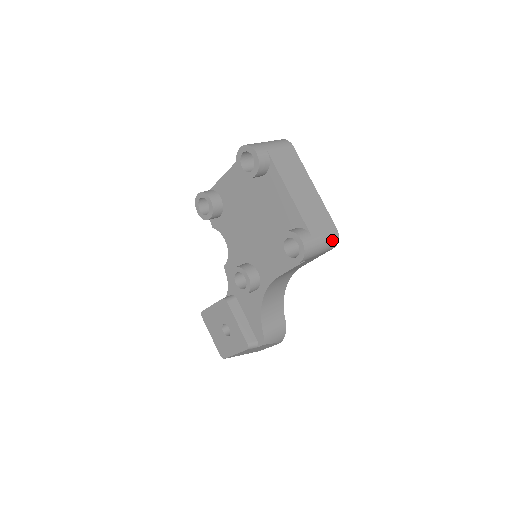
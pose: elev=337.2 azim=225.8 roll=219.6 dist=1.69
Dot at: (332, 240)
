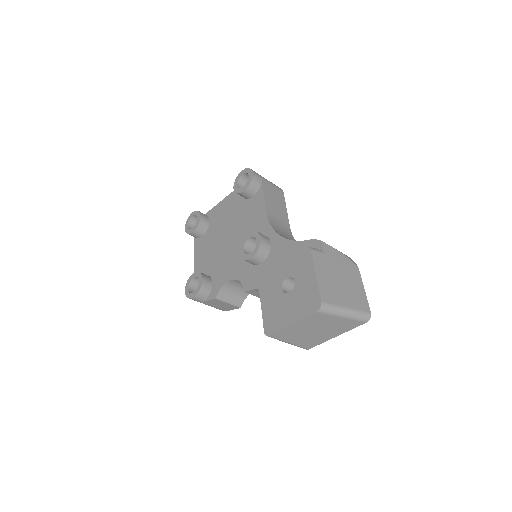
Dot at: occluded
